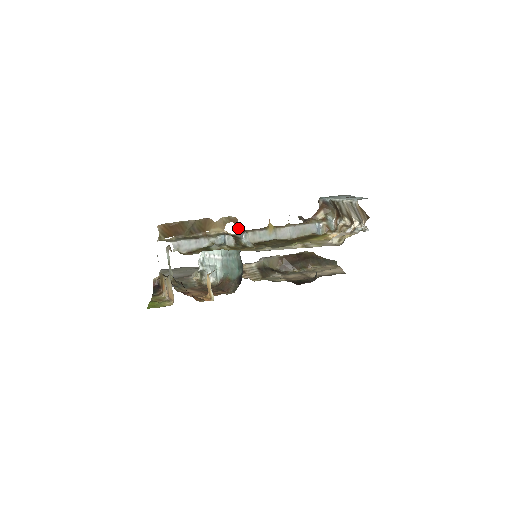
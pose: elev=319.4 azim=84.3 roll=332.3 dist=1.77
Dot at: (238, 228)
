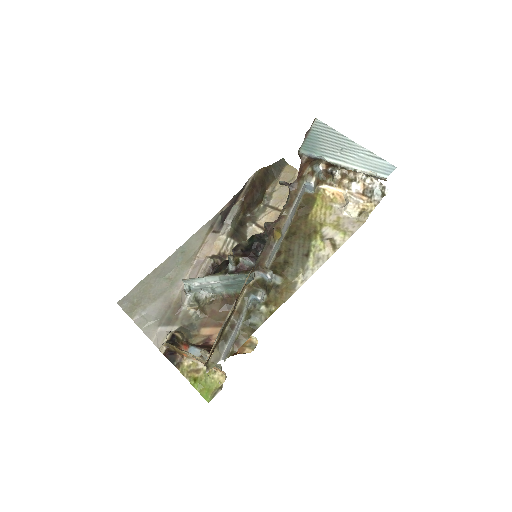
Dot at: (254, 270)
